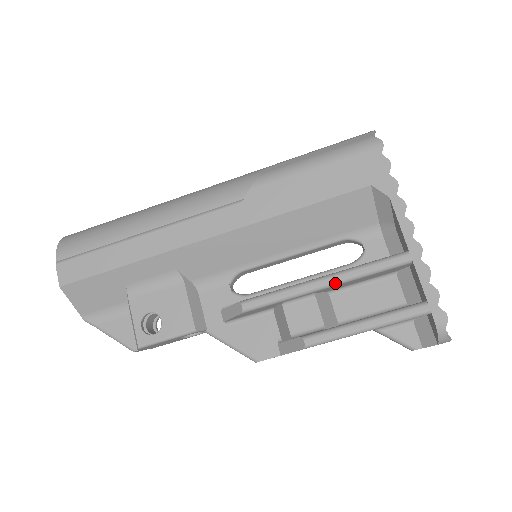
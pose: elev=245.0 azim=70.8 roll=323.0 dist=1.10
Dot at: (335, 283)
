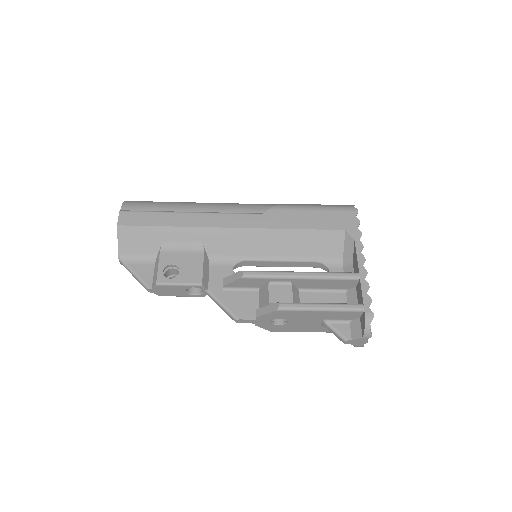
Dot at: (308, 277)
